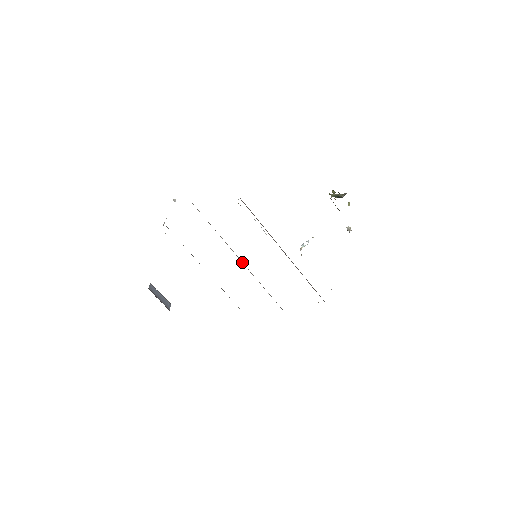
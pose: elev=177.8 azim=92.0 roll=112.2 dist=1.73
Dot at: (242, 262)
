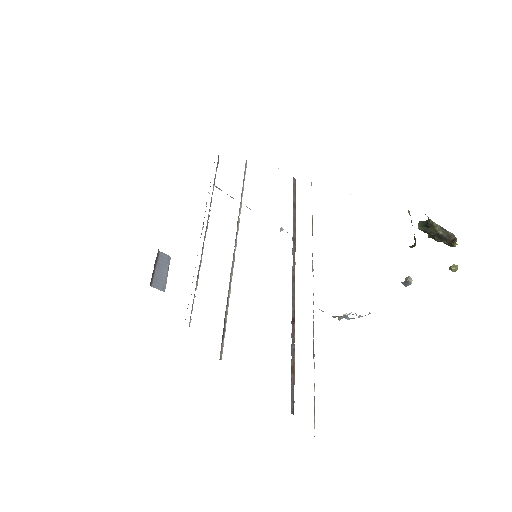
Dot at: occluded
